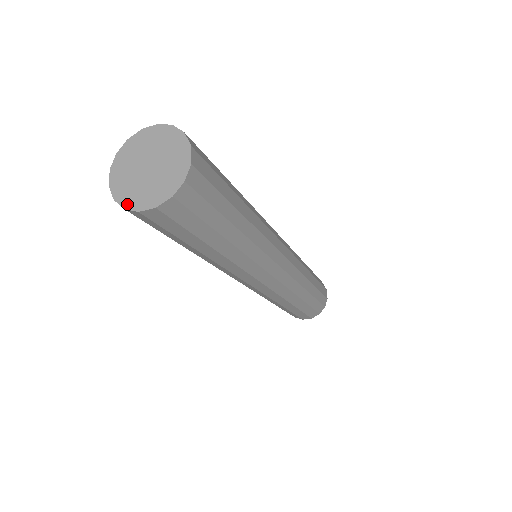
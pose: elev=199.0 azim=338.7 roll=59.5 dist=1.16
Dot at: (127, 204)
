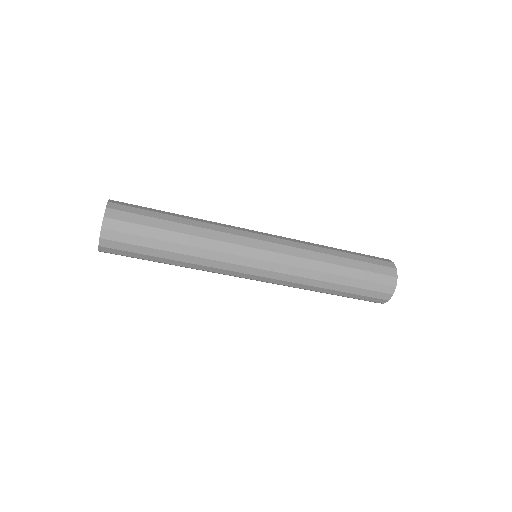
Dot at: occluded
